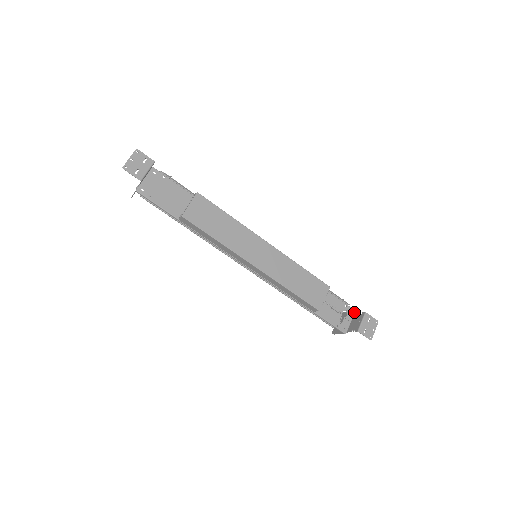
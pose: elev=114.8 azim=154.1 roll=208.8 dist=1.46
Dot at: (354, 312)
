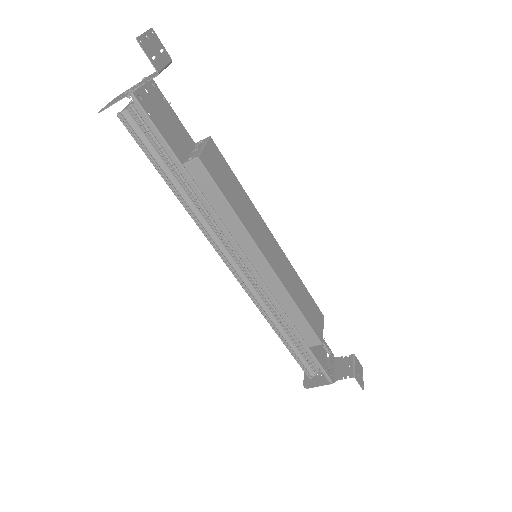
Dot at: (334, 357)
